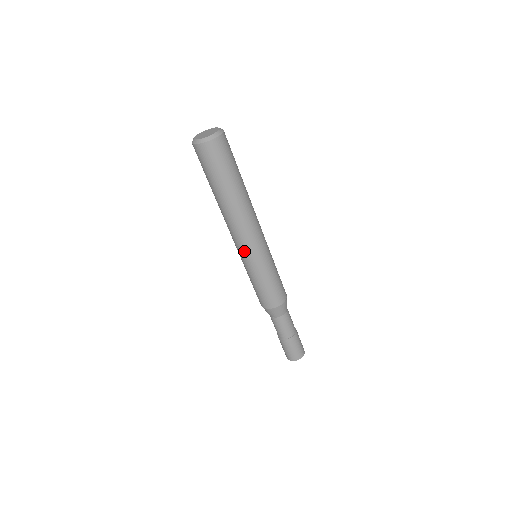
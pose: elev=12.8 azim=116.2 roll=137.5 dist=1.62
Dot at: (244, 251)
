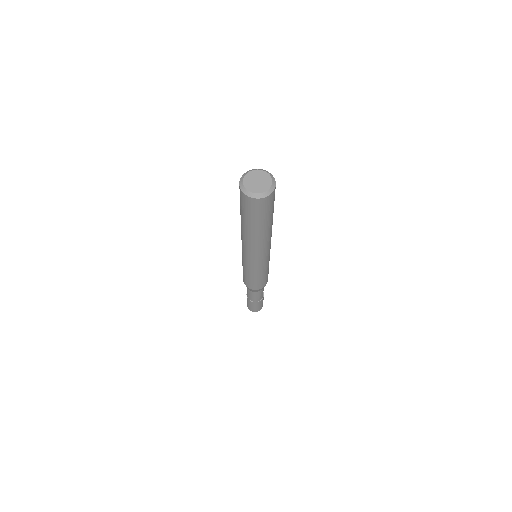
Dot at: (254, 261)
